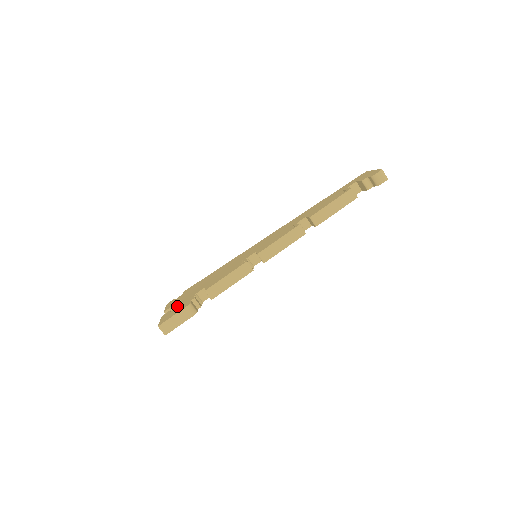
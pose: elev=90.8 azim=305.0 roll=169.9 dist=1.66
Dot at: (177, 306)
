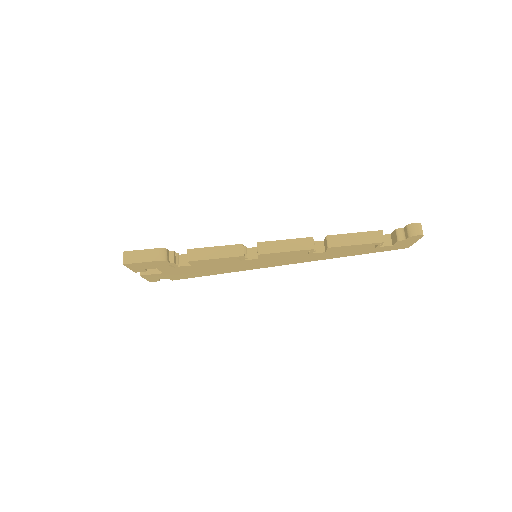
Dot at: occluded
